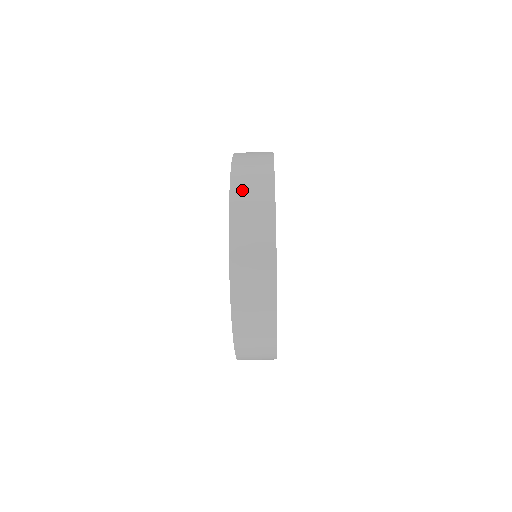
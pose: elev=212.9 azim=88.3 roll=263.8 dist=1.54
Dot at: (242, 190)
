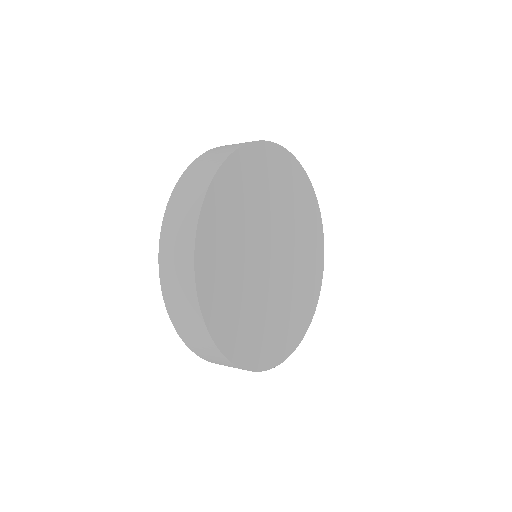
Dot at: (203, 355)
